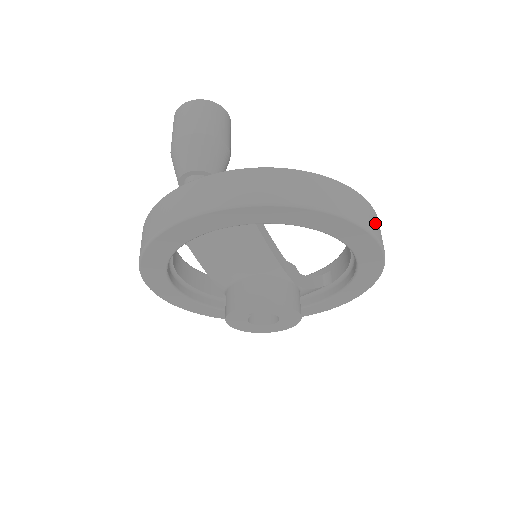
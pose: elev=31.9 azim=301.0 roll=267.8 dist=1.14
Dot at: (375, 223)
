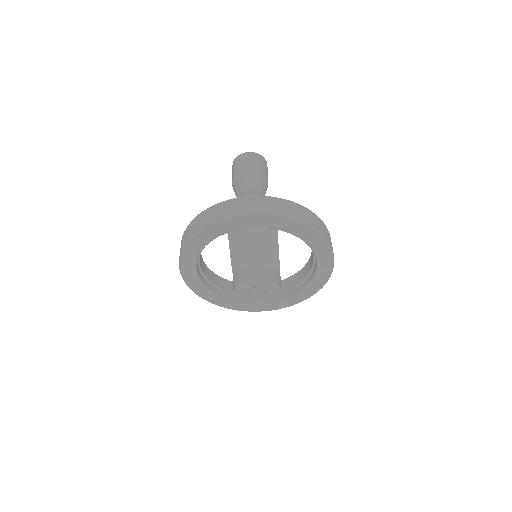
Dot at: occluded
